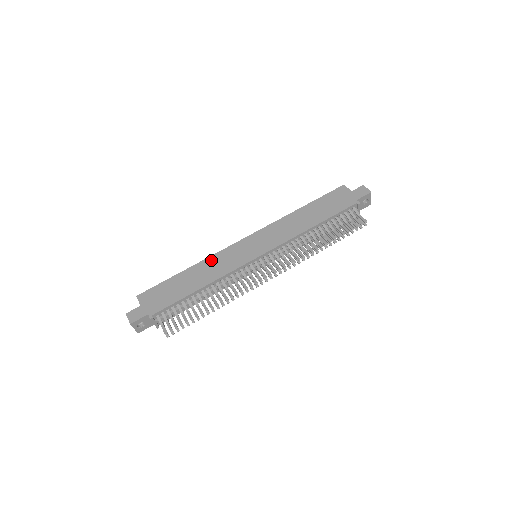
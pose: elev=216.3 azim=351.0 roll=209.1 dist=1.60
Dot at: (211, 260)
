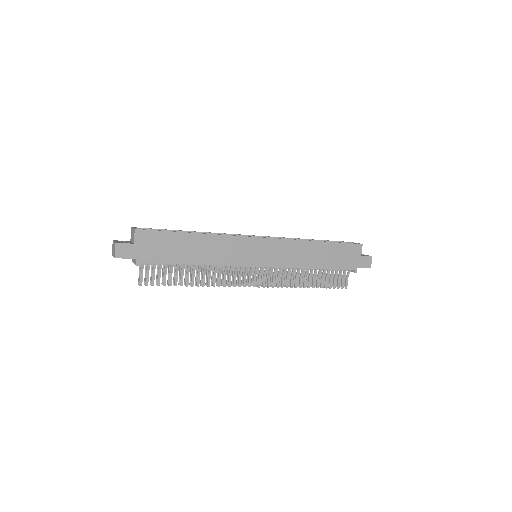
Dot at: (222, 240)
